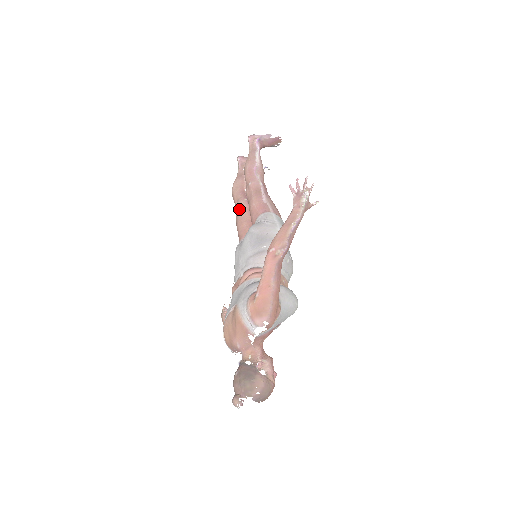
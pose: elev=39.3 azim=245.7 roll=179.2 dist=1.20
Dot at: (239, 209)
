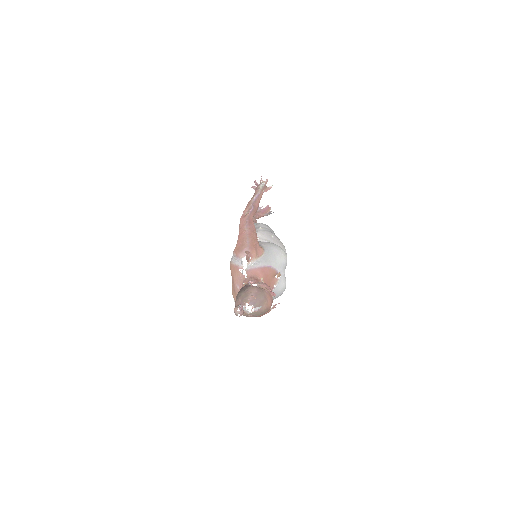
Dot at: occluded
